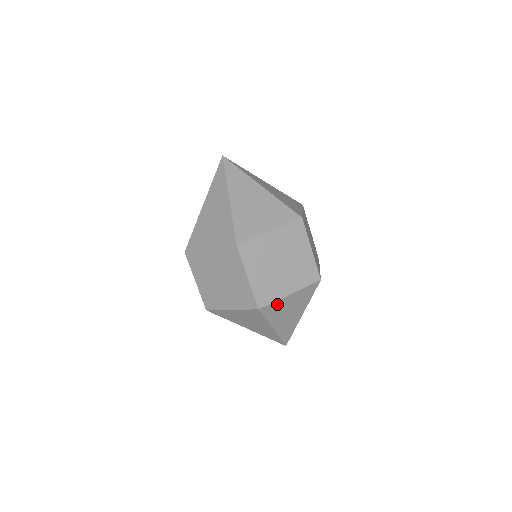
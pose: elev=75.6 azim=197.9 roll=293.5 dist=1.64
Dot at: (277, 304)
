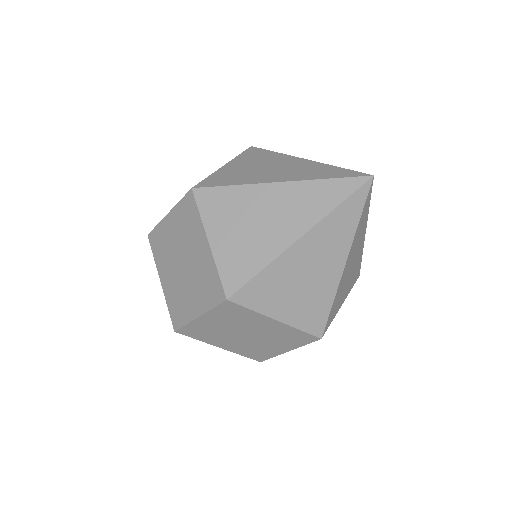
Dot at: occluded
